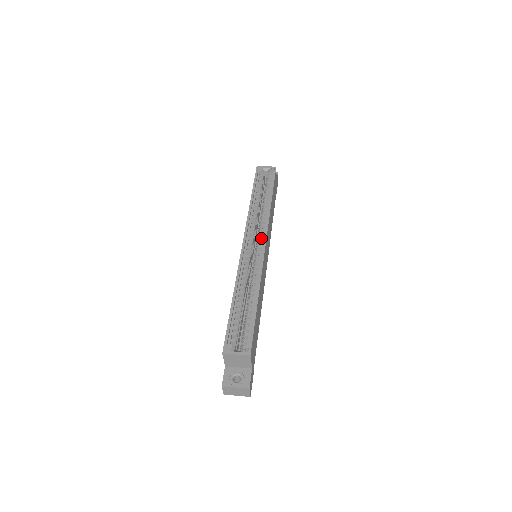
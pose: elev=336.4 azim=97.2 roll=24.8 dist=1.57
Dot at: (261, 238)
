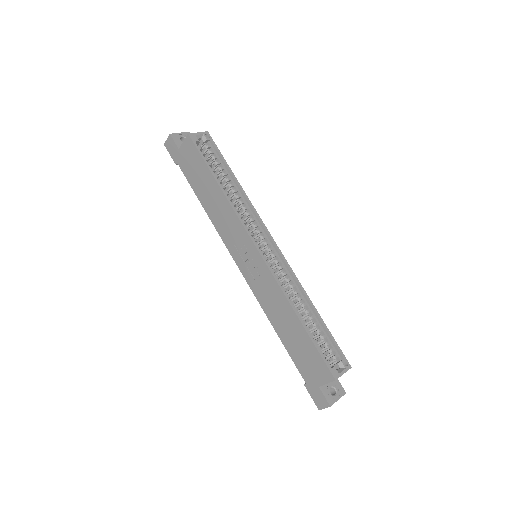
Dot at: (264, 237)
